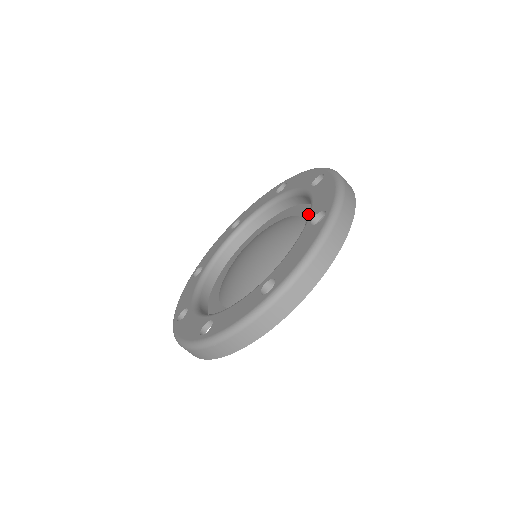
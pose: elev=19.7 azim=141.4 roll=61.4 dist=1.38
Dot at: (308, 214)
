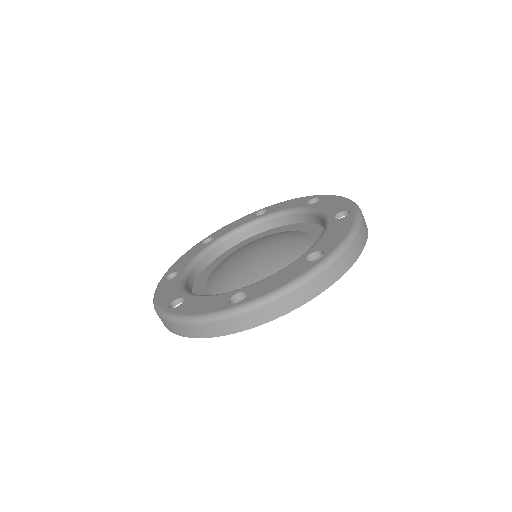
Dot at: occluded
